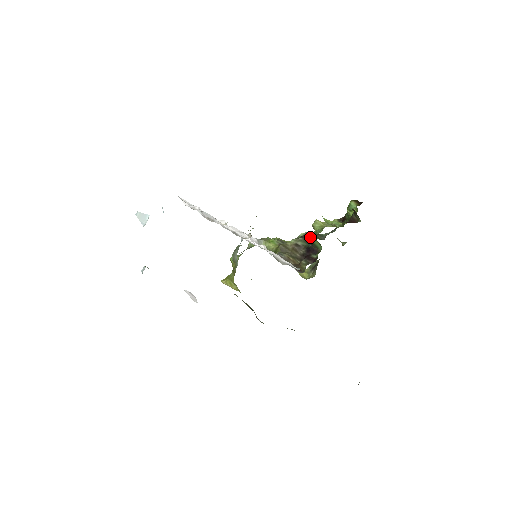
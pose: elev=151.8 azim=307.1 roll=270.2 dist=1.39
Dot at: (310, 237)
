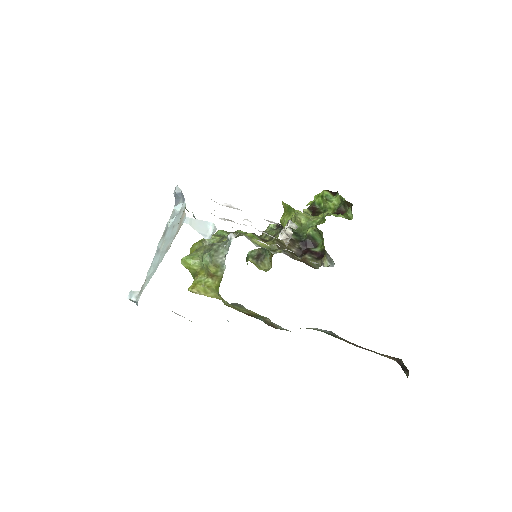
Dot at: (292, 229)
